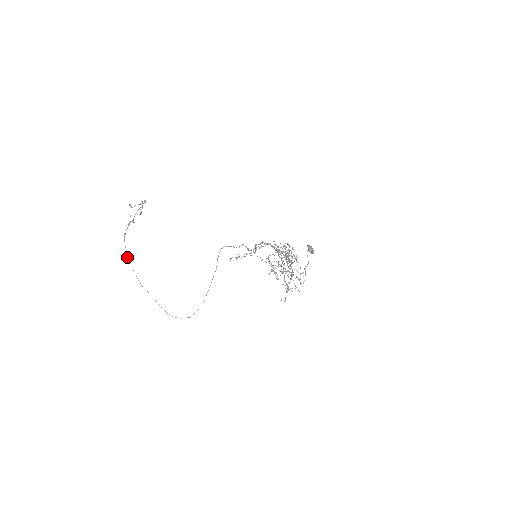
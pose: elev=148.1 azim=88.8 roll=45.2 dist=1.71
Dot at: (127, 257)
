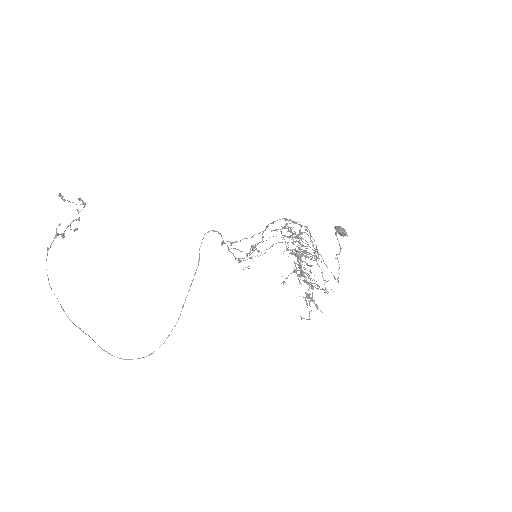
Dot at: occluded
